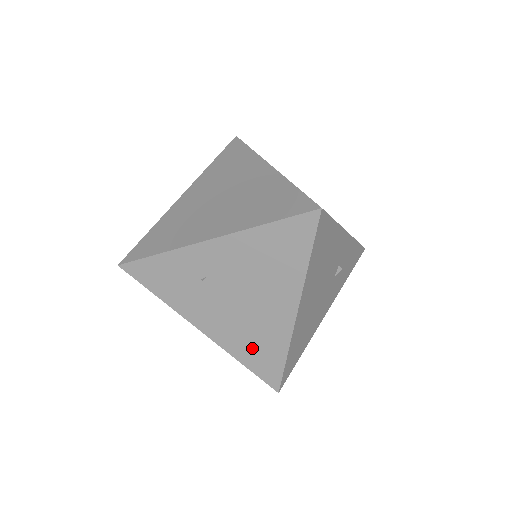
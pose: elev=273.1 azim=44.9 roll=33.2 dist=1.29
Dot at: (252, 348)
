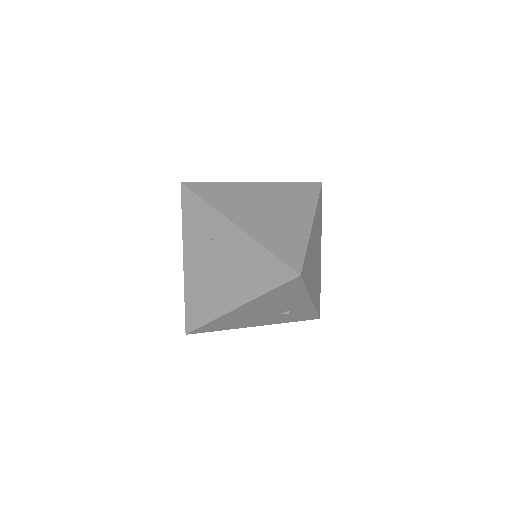
Dot at: (198, 298)
